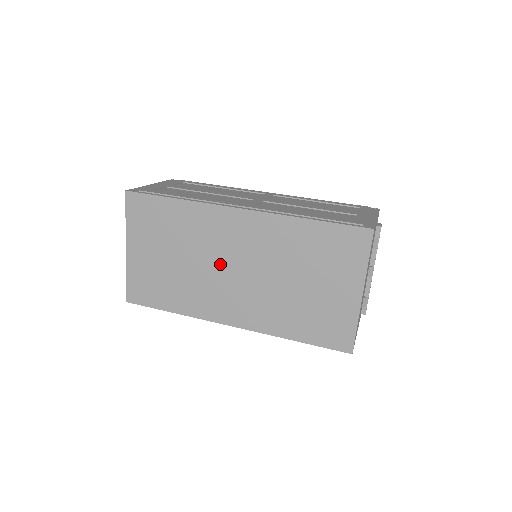
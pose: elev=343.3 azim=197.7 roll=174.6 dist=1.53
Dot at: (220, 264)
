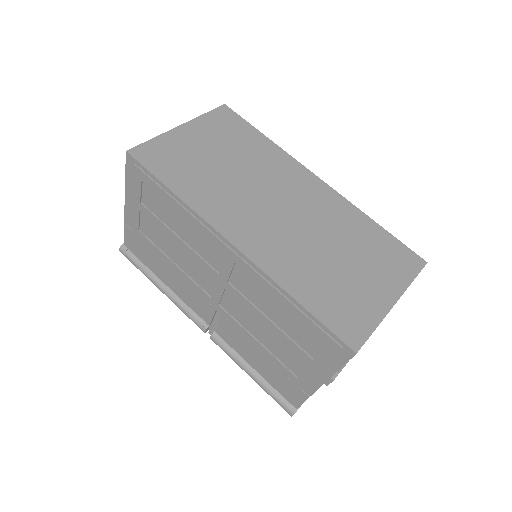
Dot at: (268, 195)
